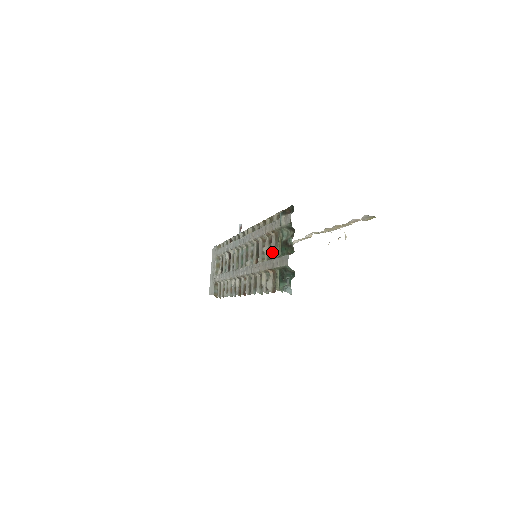
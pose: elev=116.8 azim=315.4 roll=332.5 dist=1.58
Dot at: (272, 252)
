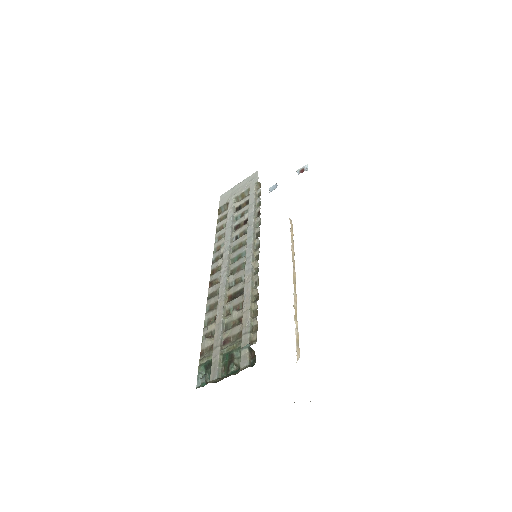
Dot at: (230, 332)
